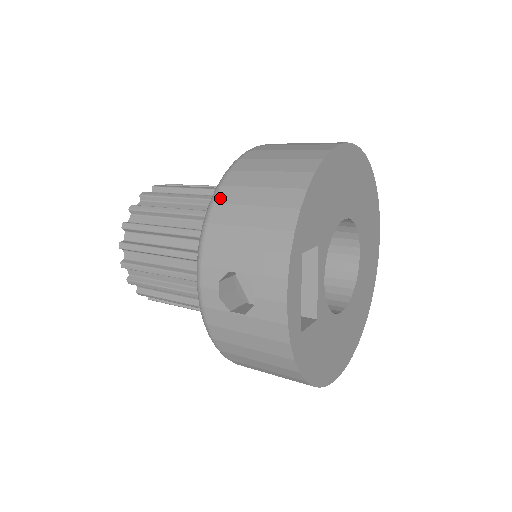
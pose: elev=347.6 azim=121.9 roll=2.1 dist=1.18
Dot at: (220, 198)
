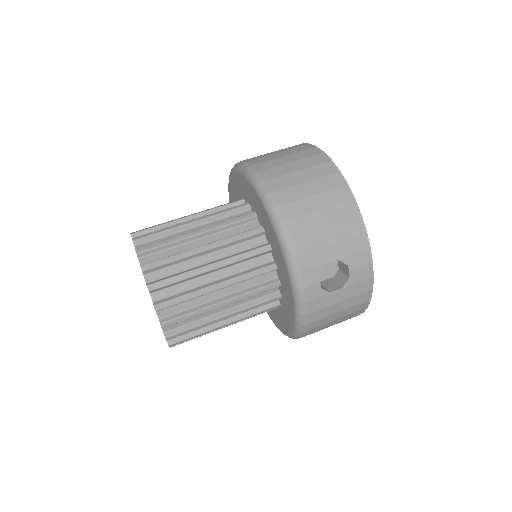
Dot at: (287, 216)
